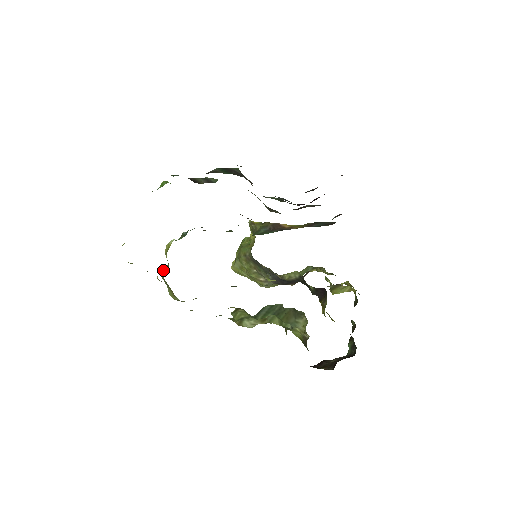
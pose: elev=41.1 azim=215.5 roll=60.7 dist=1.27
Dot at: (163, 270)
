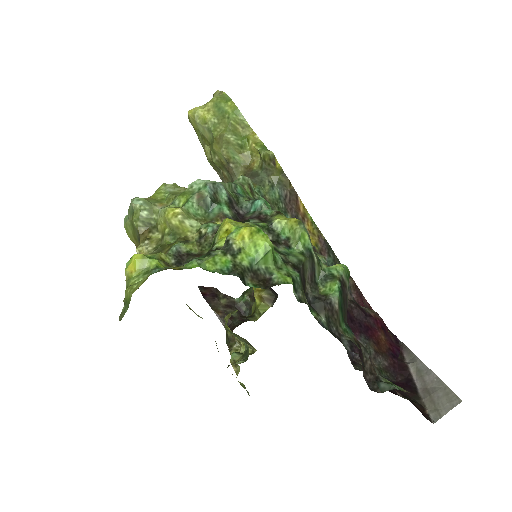
Dot at: (143, 218)
